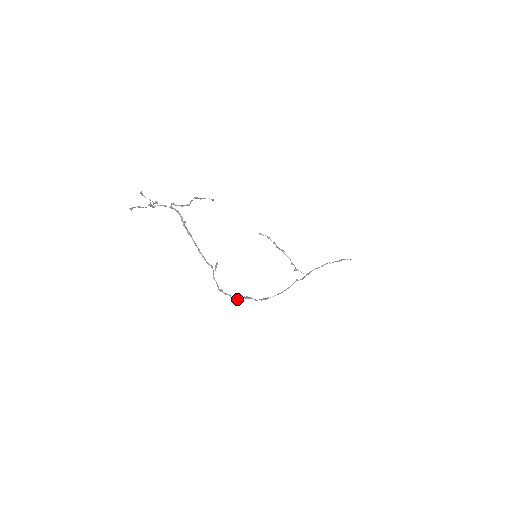
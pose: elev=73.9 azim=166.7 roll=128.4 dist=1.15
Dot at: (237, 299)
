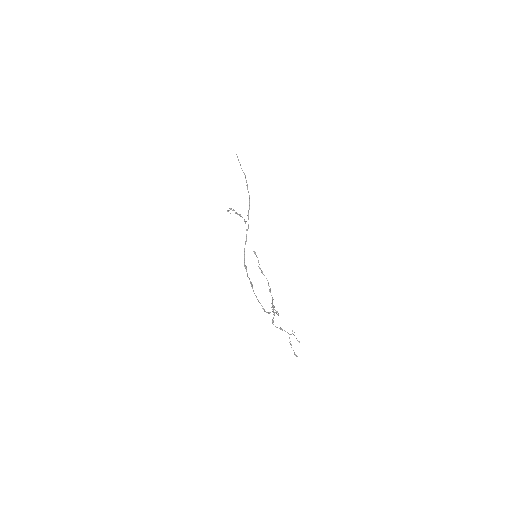
Dot at: (256, 297)
